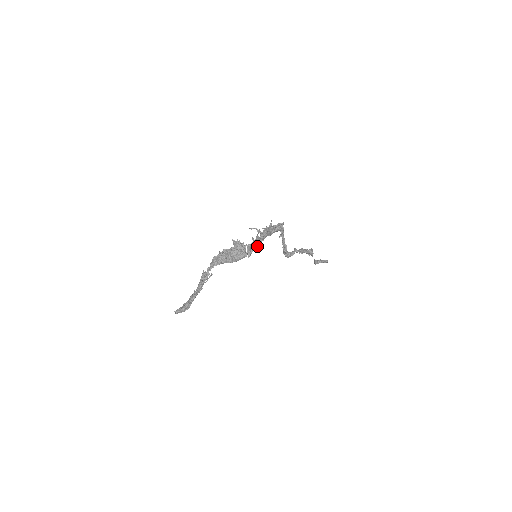
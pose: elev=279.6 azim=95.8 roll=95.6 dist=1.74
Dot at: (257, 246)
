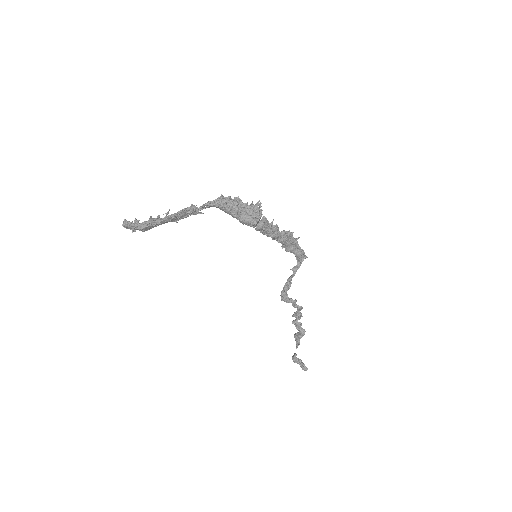
Dot at: (270, 235)
